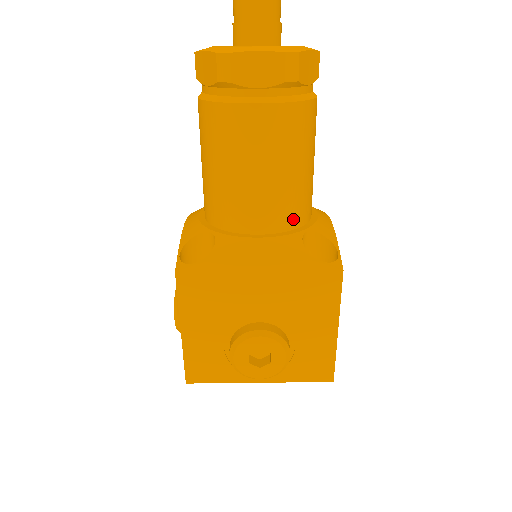
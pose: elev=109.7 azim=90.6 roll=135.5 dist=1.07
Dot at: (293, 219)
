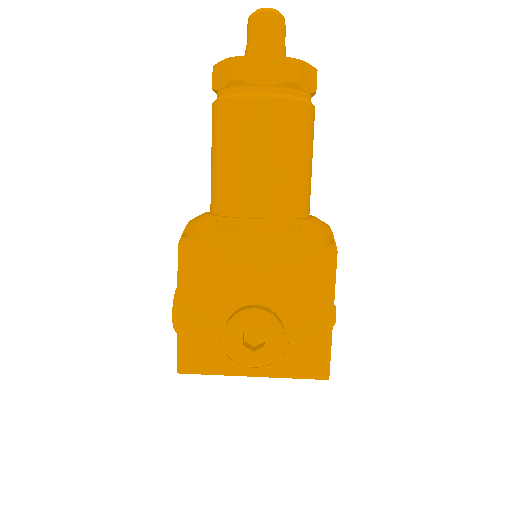
Dot at: (291, 208)
